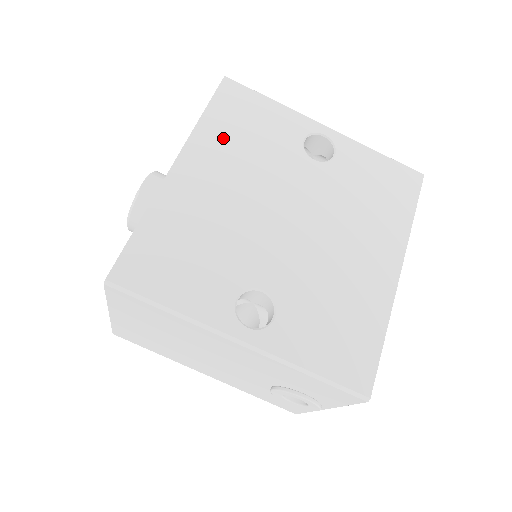
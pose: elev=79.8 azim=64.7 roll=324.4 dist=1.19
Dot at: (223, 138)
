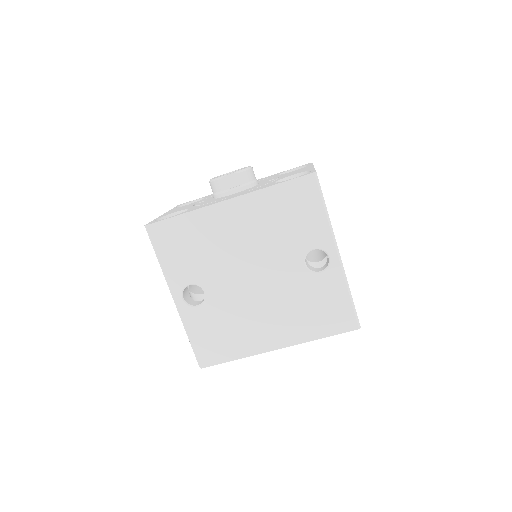
Dot at: (268, 209)
